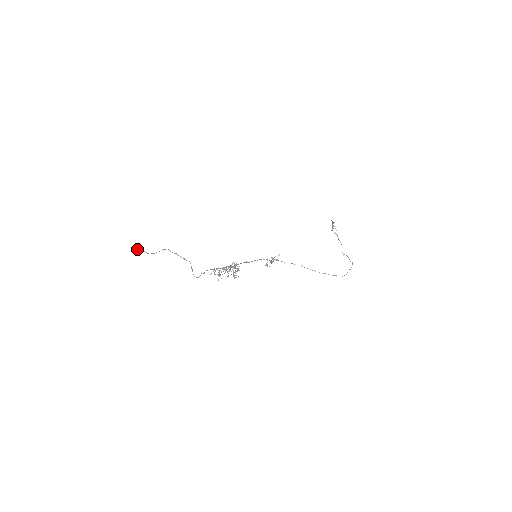
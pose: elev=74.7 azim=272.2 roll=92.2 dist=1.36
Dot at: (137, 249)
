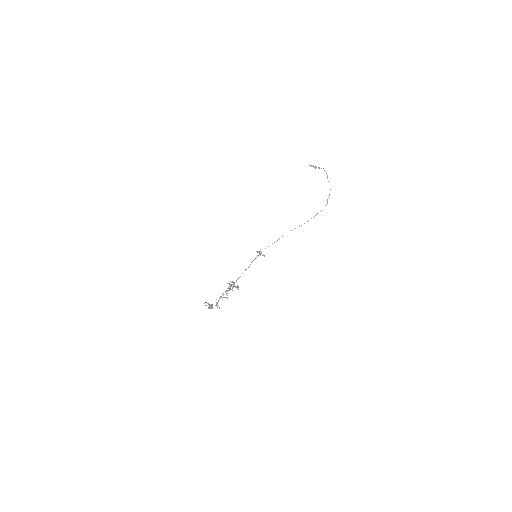
Dot at: (208, 308)
